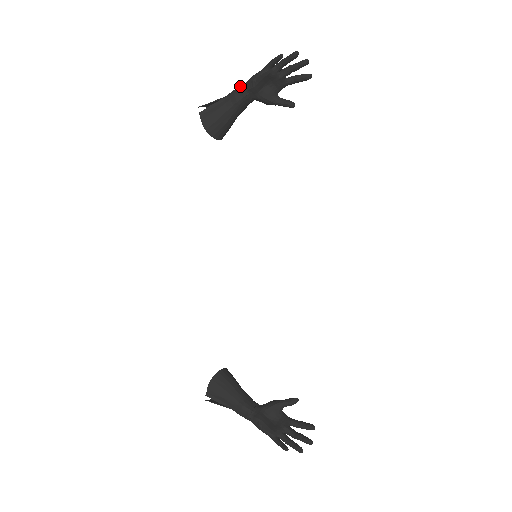
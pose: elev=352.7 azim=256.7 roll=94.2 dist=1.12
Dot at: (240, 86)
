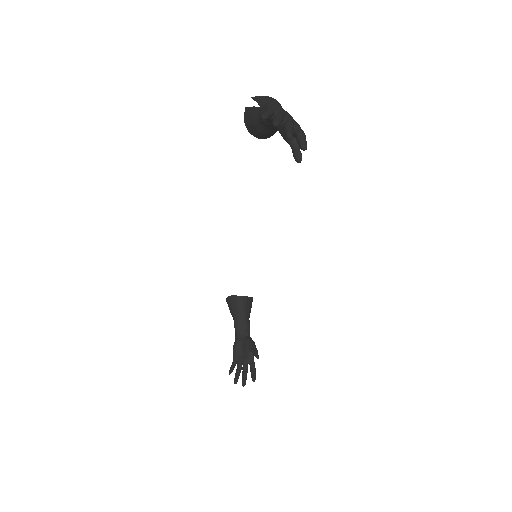
Dot at: (267, 106)
